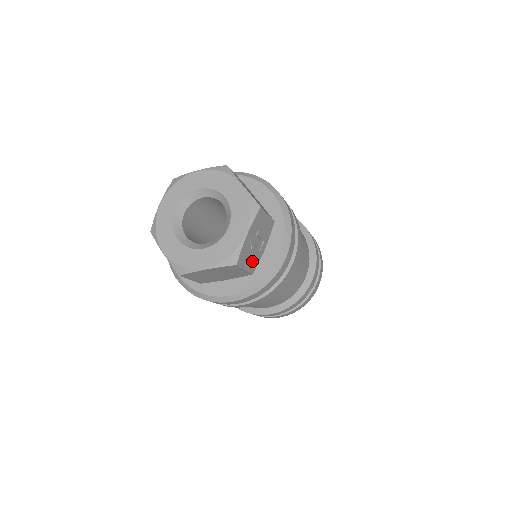
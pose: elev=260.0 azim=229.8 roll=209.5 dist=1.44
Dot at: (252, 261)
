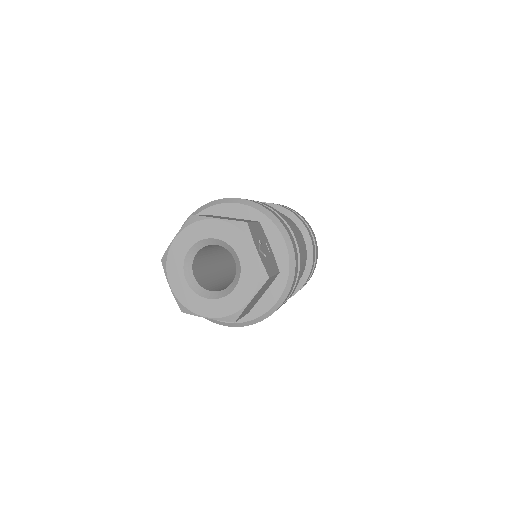
Dot at: (272, 264)
